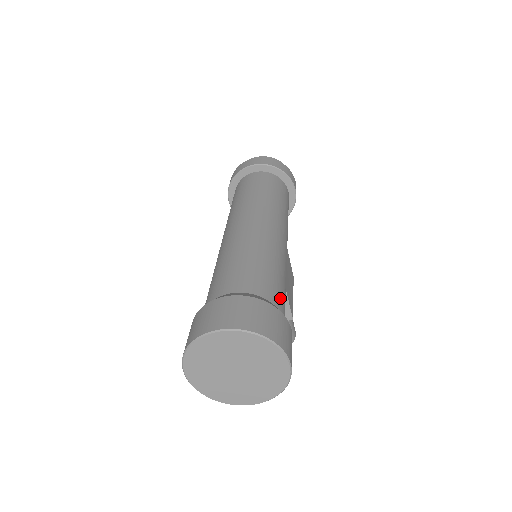
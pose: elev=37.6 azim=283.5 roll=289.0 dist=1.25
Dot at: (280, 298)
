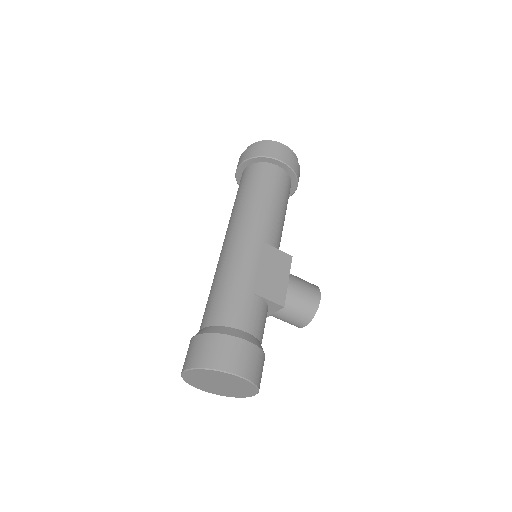
Dot at: (238, 314)
